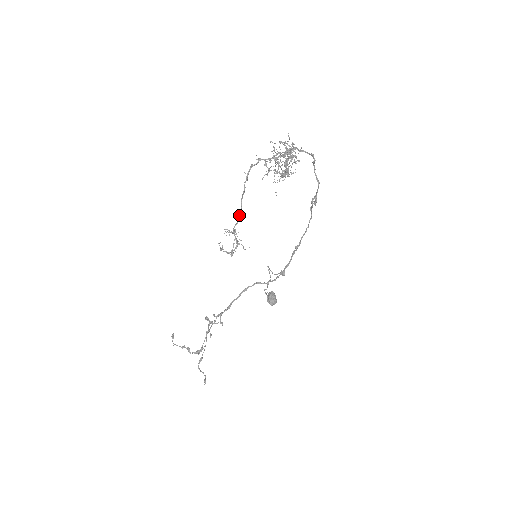
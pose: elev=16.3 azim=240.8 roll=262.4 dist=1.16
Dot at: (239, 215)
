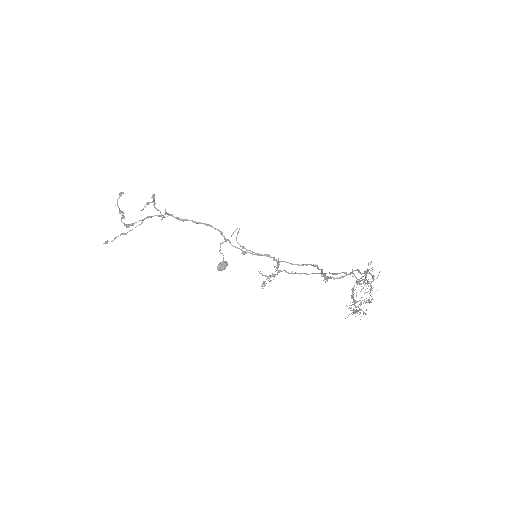
Dot at: occluded
